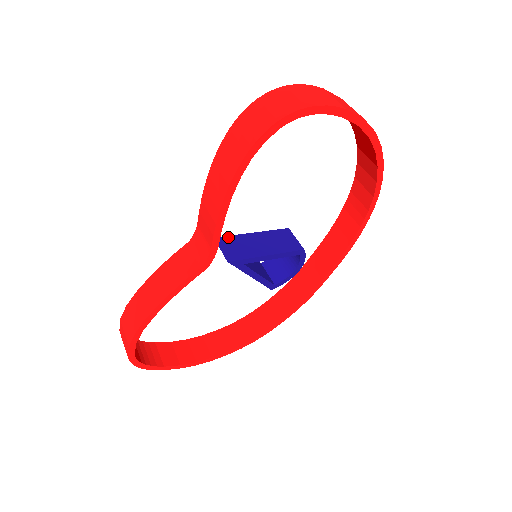
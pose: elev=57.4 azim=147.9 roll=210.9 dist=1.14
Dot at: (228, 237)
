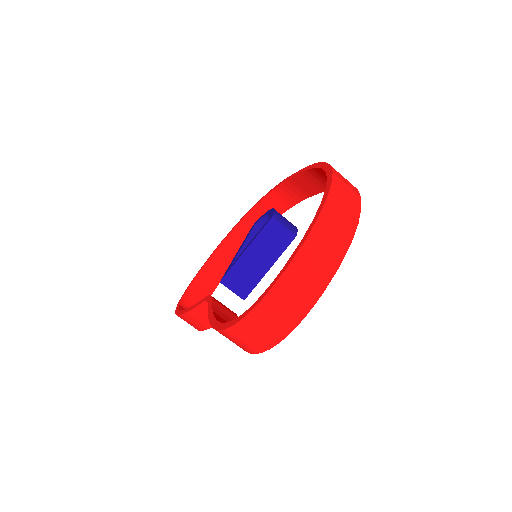
Dot at: (230, 272)
